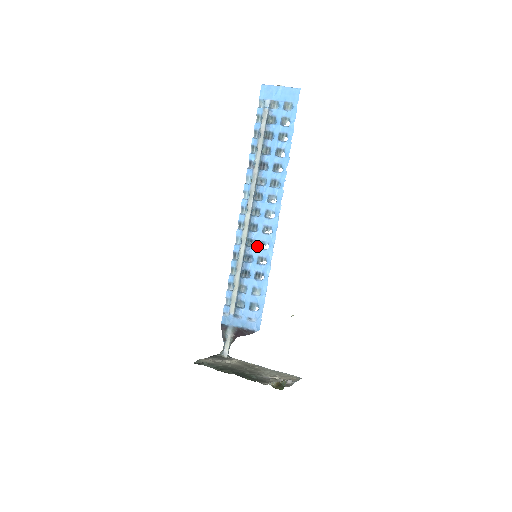
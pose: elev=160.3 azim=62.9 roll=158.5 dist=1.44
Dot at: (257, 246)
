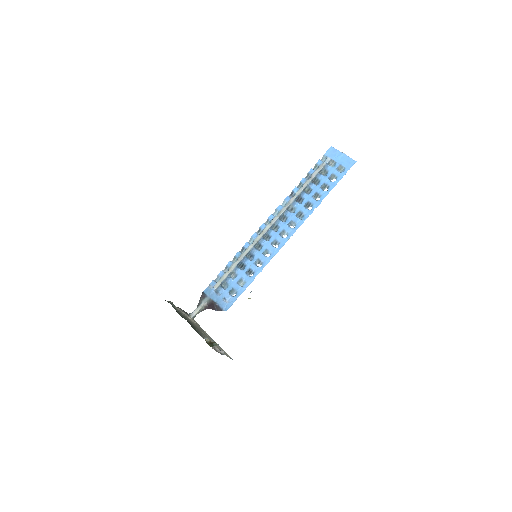
Dot at: (262, 251)
